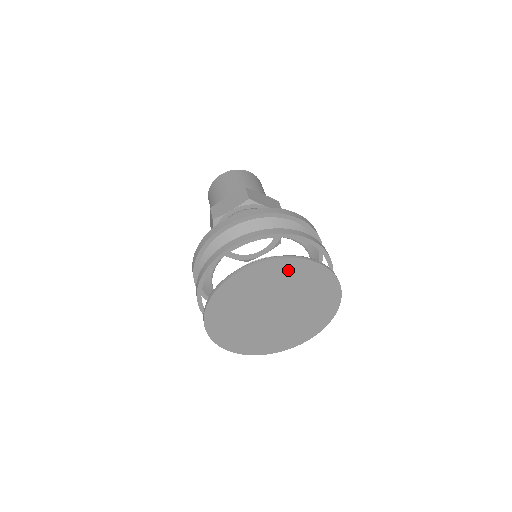
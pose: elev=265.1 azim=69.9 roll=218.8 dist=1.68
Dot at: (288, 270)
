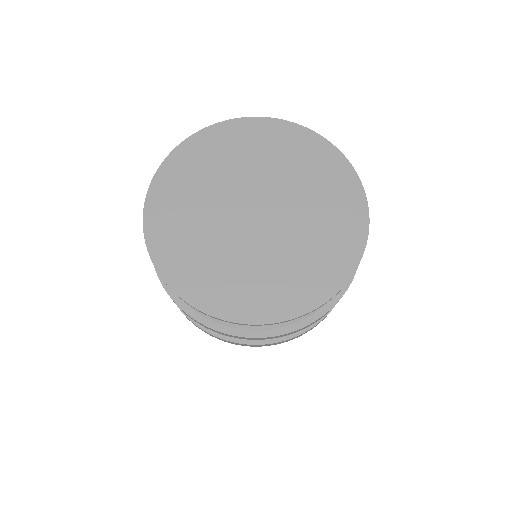
Dot at: (296, 144)
